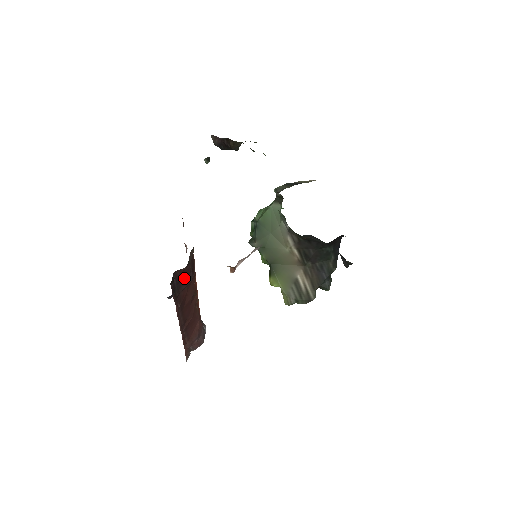
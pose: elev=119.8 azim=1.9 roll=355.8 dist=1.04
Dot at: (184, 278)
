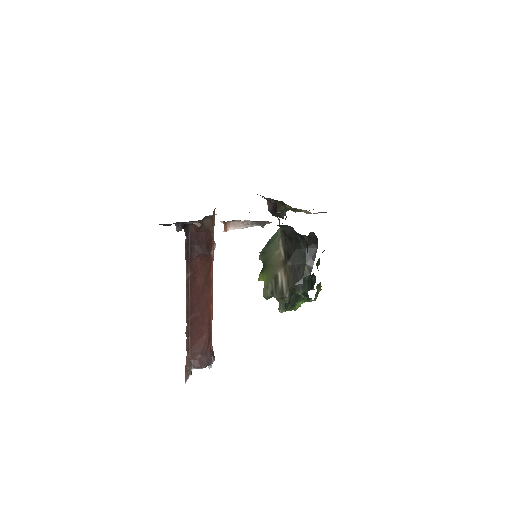
Dot at: (198, 243)
